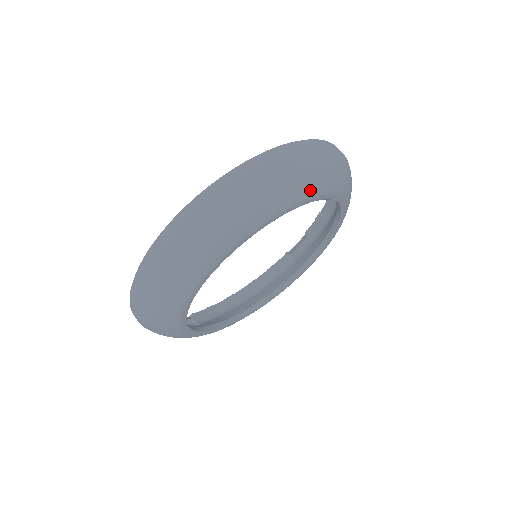
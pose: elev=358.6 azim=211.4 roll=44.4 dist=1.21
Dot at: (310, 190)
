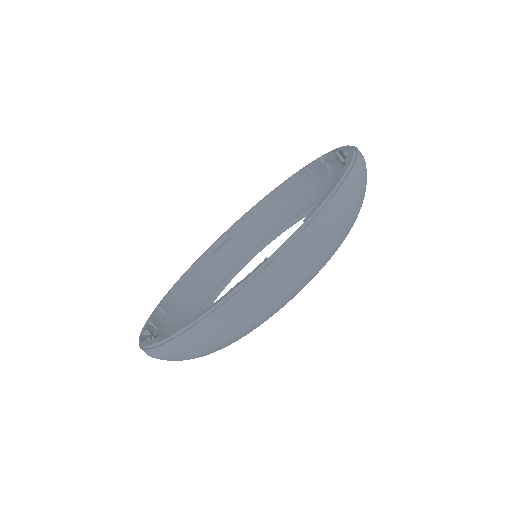
Dot at: occluded
